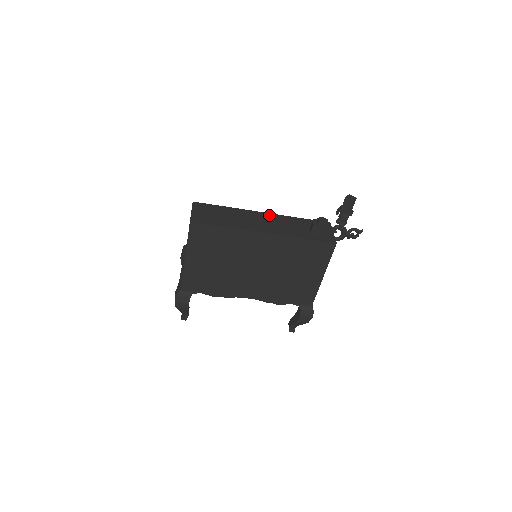
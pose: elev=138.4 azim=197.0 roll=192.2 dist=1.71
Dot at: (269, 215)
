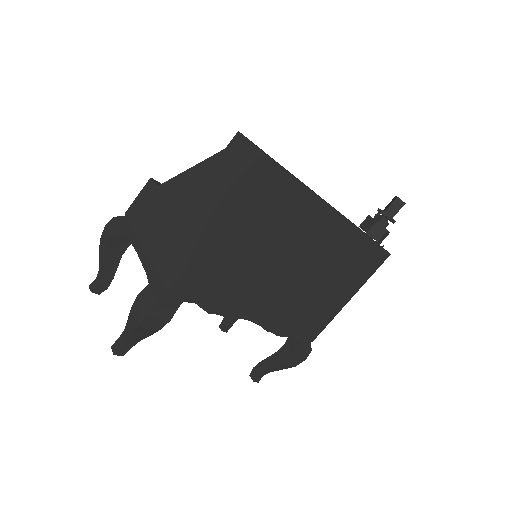
Dot at: occluded
